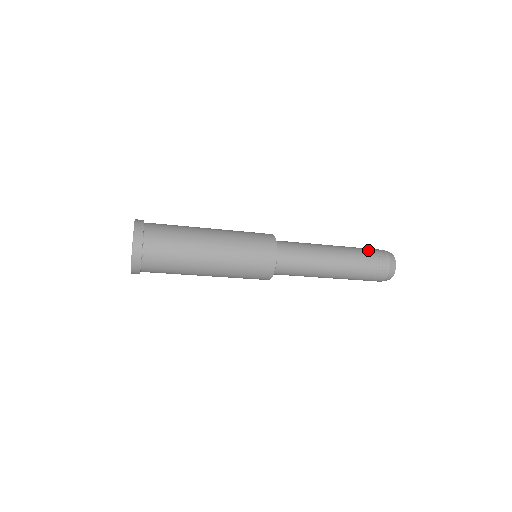
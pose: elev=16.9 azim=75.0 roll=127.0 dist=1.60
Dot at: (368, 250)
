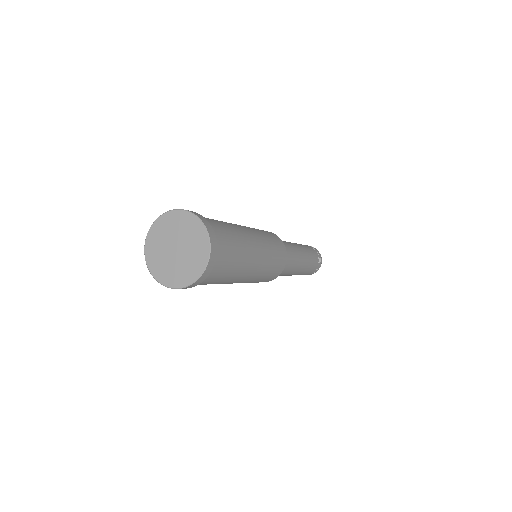
Dot at: (315, 254)
